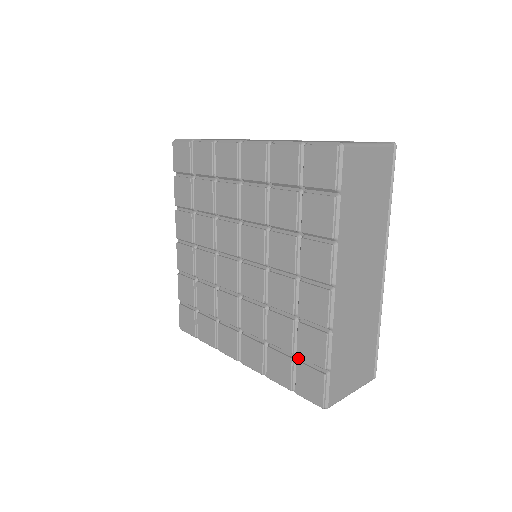
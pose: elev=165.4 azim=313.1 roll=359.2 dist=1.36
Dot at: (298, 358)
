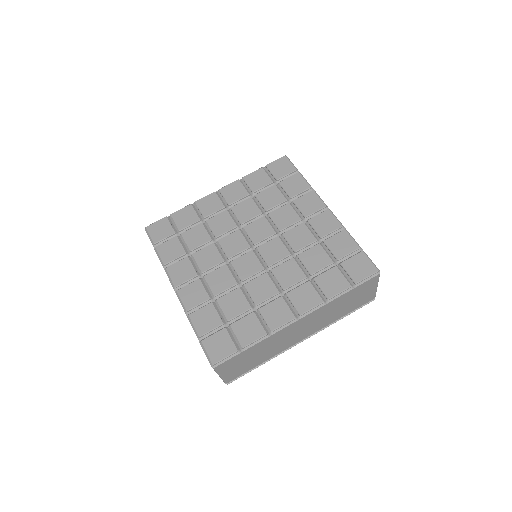
Dot at: (338, 264)
